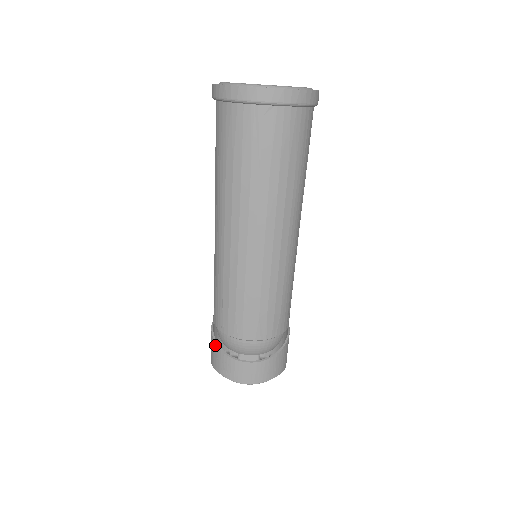
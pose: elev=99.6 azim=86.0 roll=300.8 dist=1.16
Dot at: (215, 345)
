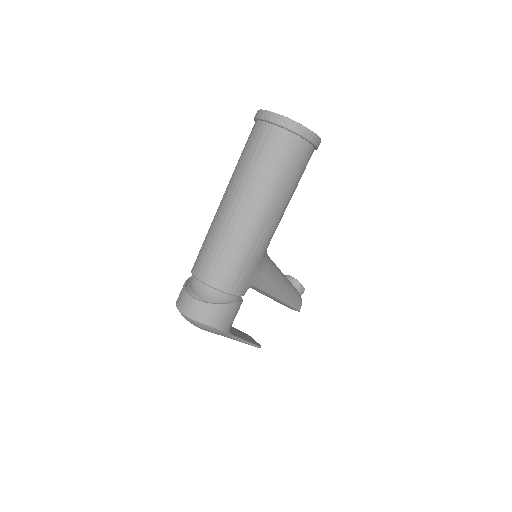
Dot at: (185, 282)
